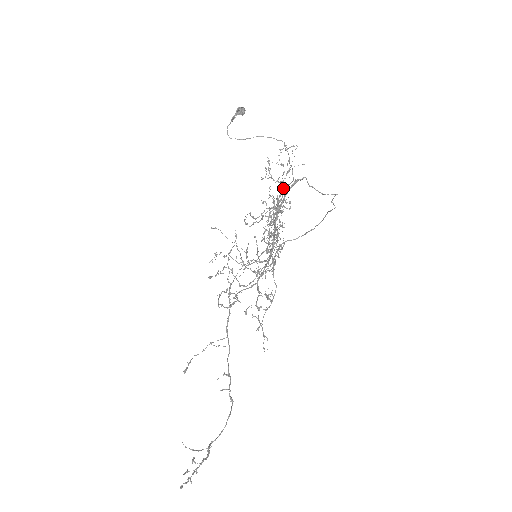
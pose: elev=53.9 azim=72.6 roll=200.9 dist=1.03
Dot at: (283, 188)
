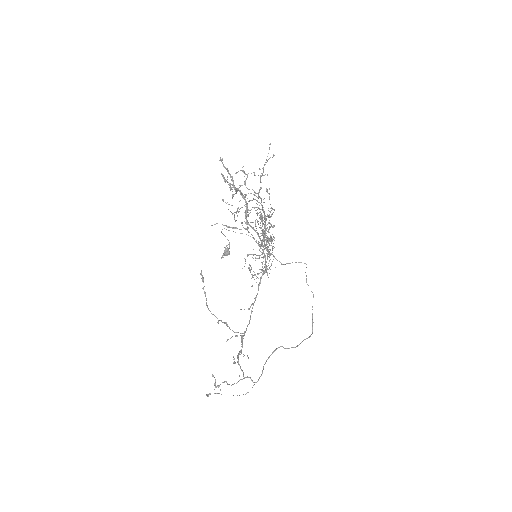
Dot at: occluded
